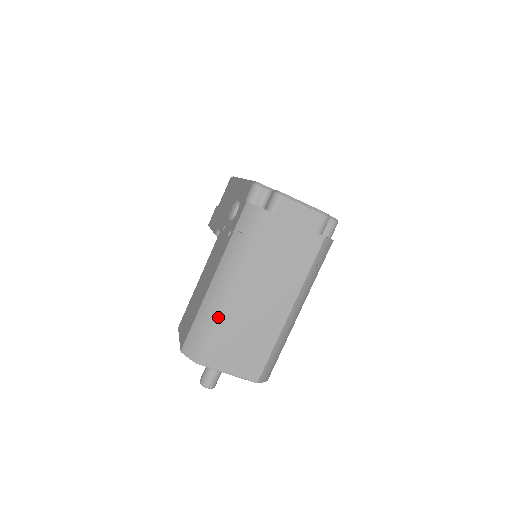
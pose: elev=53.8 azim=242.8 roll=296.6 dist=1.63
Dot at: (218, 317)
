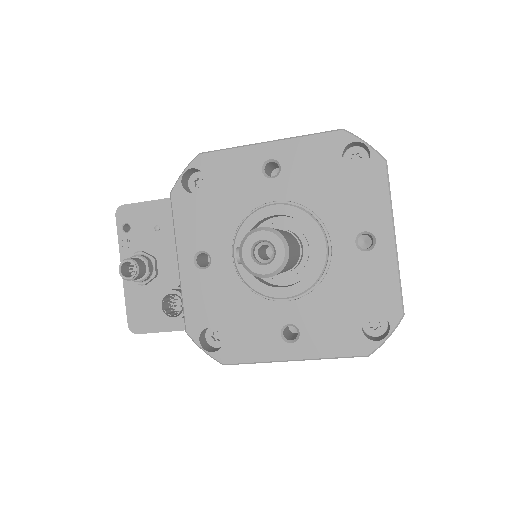
Dot at: occluded
